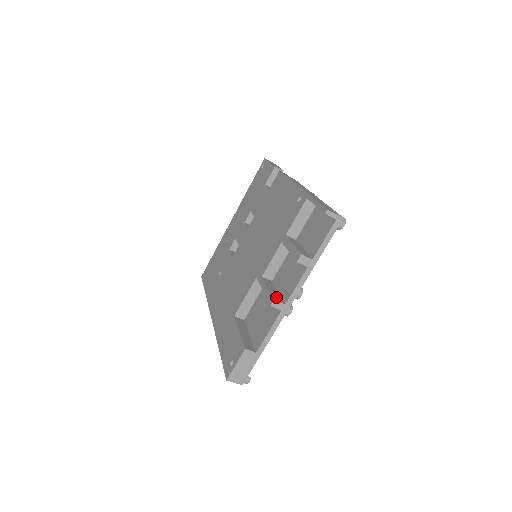
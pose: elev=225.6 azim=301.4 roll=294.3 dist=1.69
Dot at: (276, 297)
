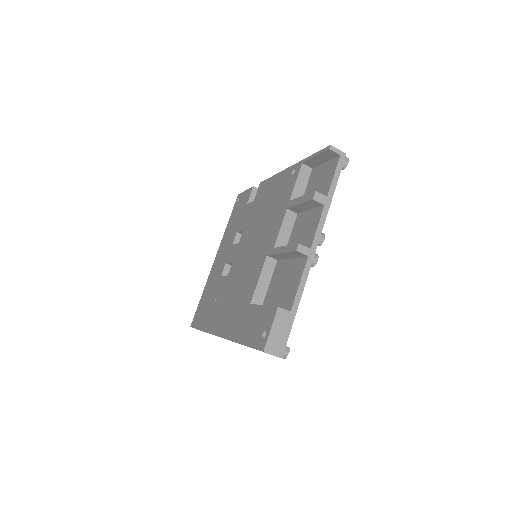
Dot at: occluded
